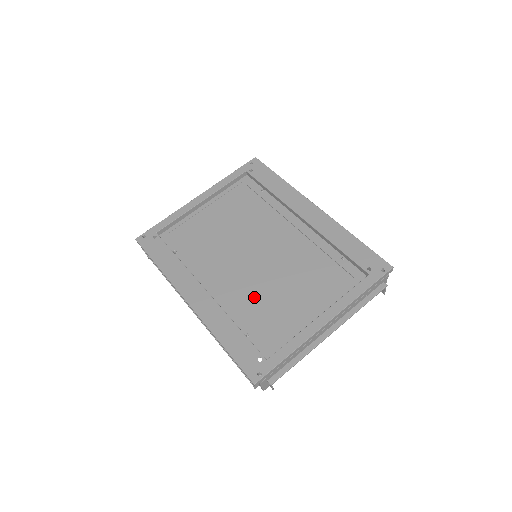
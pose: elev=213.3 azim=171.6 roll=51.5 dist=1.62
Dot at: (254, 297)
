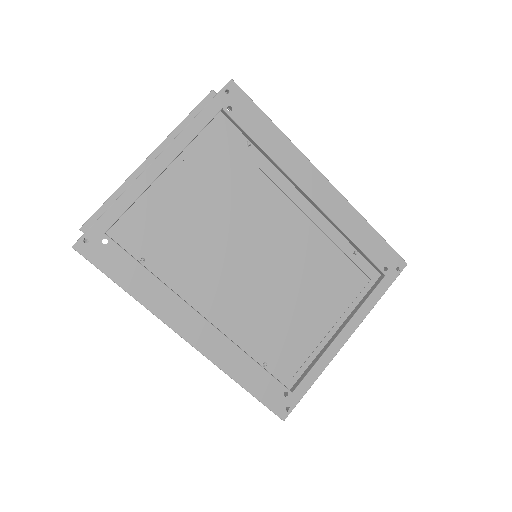
Dot at: (263, 315)
